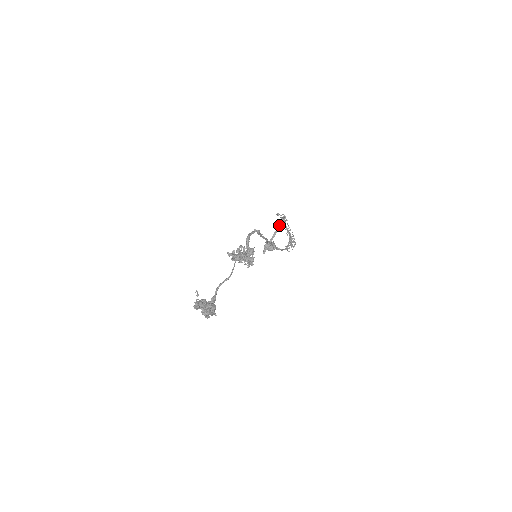
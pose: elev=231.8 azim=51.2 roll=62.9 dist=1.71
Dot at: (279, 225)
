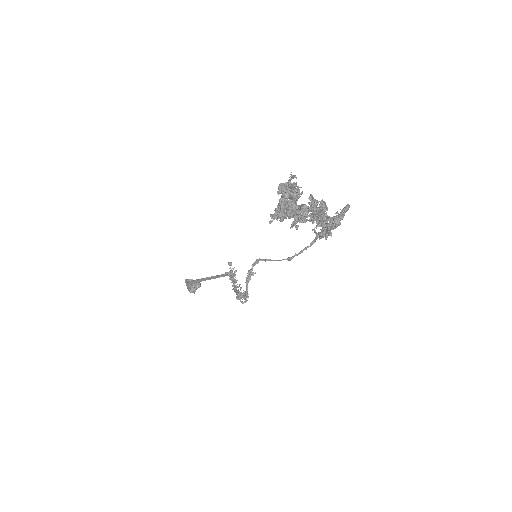
Dot at: (221, 275)
